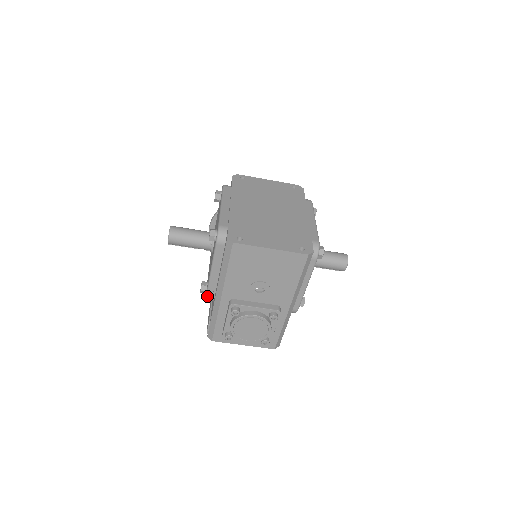
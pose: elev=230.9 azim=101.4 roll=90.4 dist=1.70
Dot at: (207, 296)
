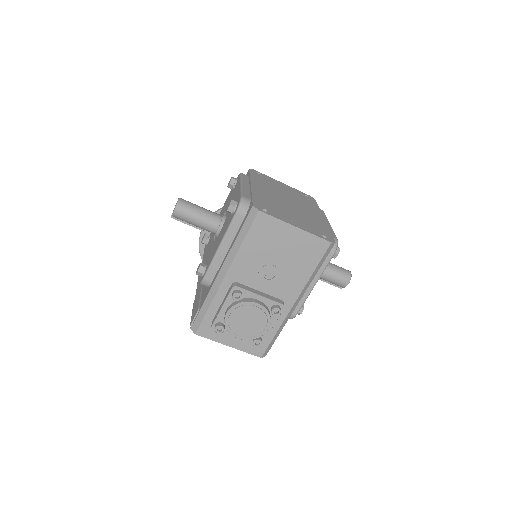
Dot at: (205, 277)
